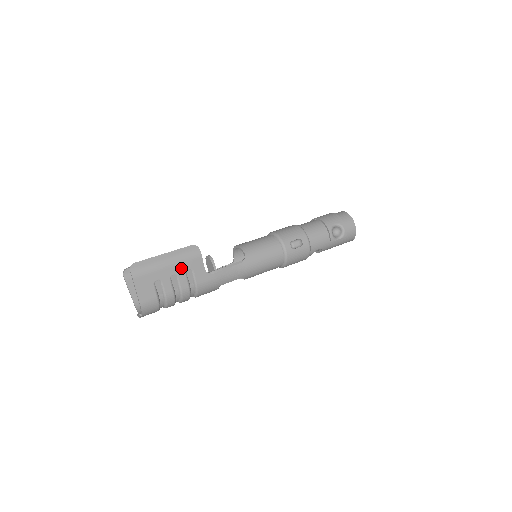
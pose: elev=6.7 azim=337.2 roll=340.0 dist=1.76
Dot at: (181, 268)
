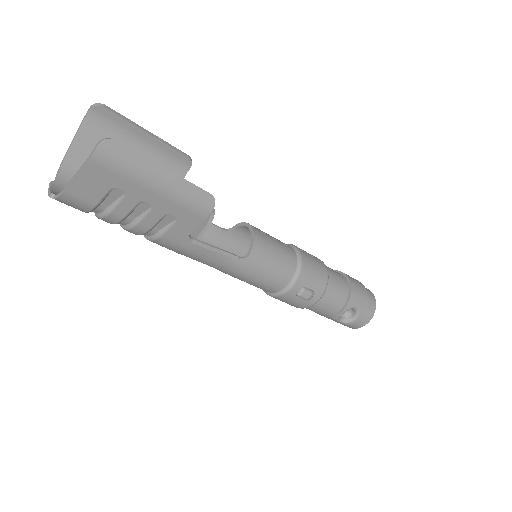
Dot at: (166, 206)
